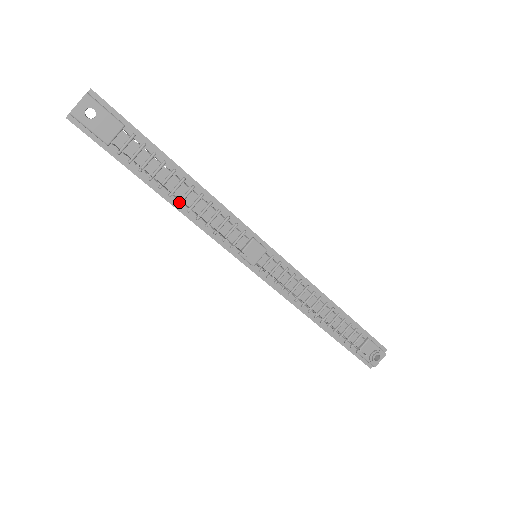
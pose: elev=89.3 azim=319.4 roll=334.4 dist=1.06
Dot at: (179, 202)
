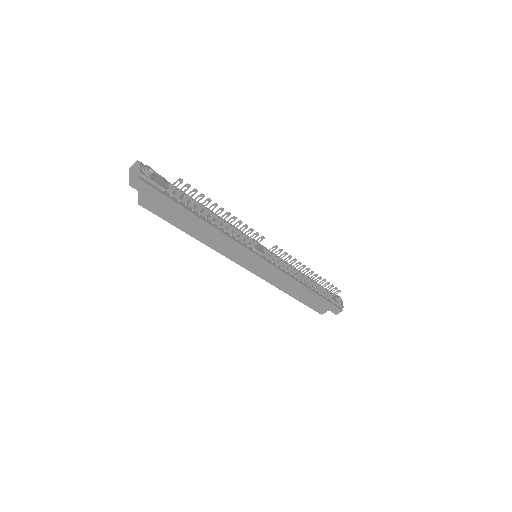
Dot at: (213, 222)
